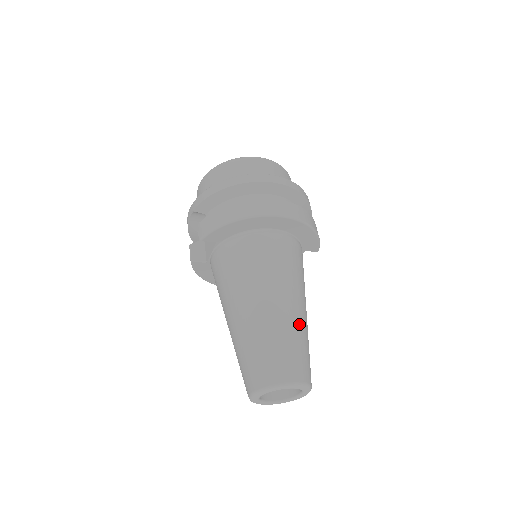
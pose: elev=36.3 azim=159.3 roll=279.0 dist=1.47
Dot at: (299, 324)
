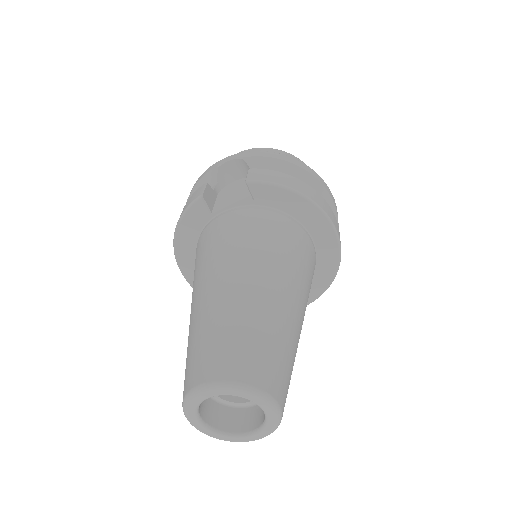
Dot at: occluded
